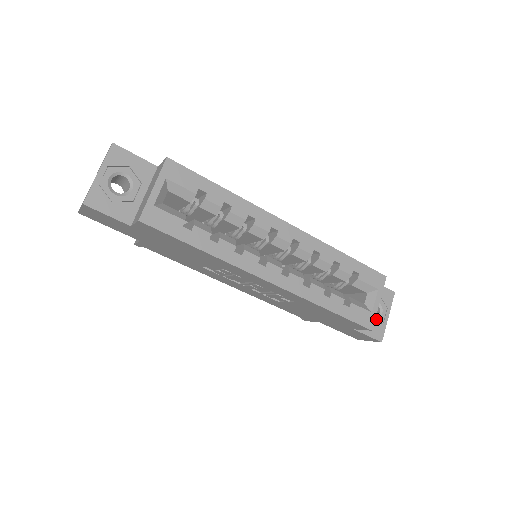
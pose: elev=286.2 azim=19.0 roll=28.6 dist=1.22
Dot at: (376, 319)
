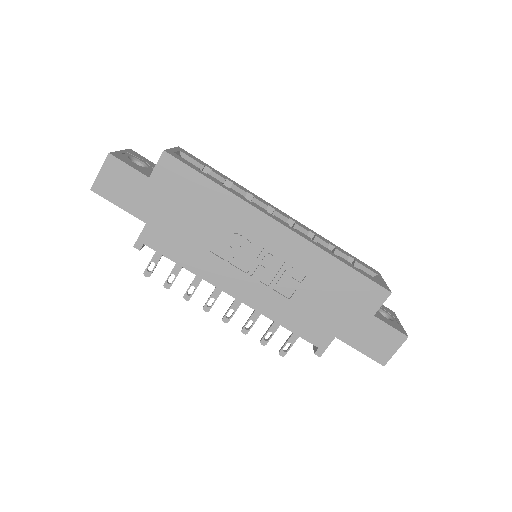
Dot at: (390, 320)
